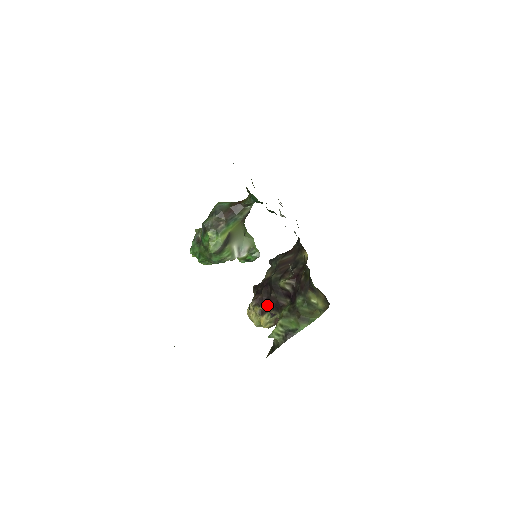
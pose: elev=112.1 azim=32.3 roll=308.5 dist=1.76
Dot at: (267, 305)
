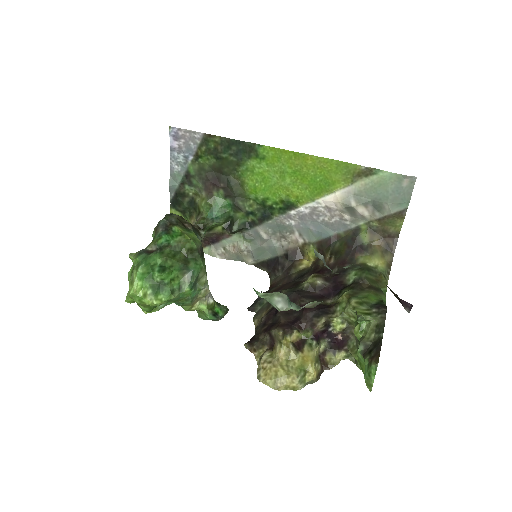
Dot at: (303, 322)
